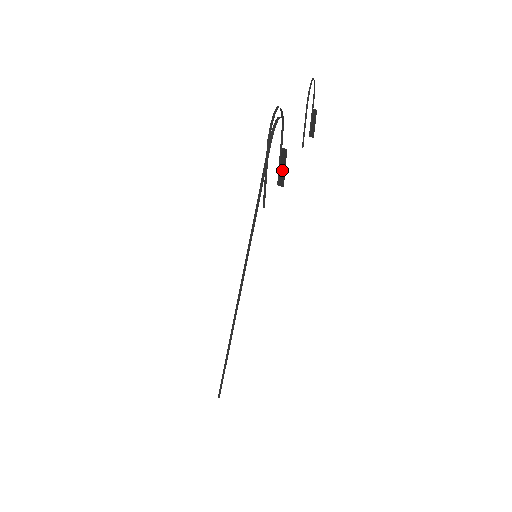
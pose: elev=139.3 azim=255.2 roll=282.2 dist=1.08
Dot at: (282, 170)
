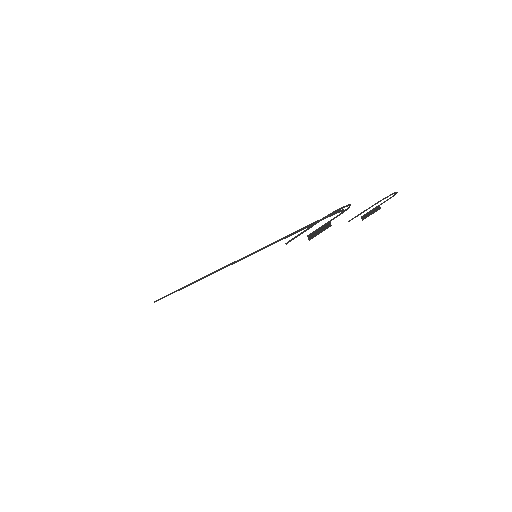
Dot at: (318, 232)
